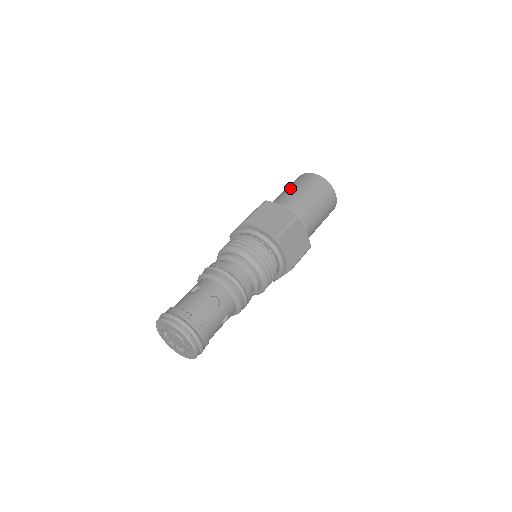
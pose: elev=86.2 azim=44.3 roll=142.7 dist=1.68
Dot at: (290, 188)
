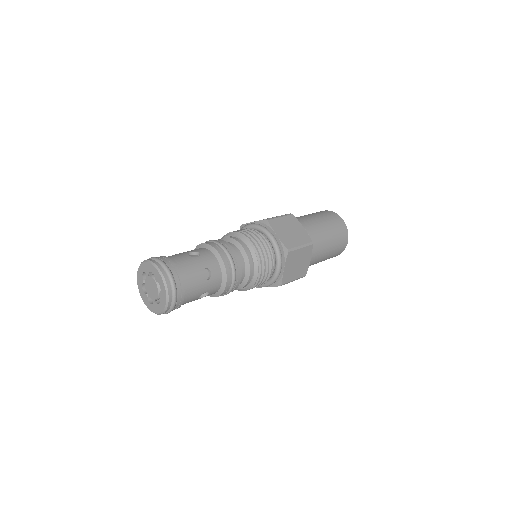
Dot at: (314, 216)
